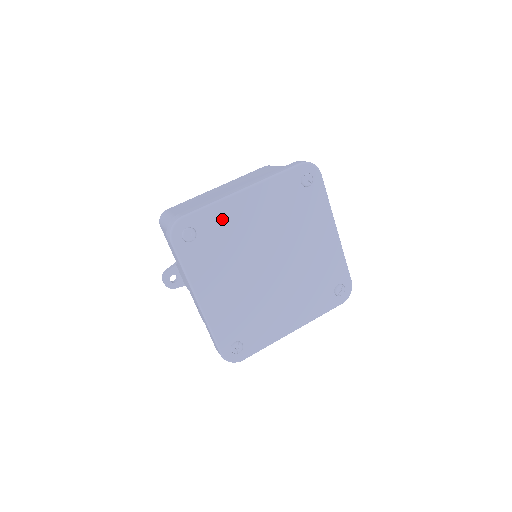
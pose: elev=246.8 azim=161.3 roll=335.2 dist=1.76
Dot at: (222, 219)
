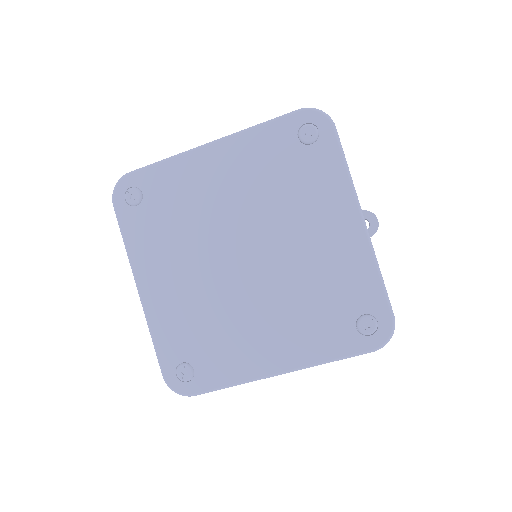
Dot at: (177, 181)
